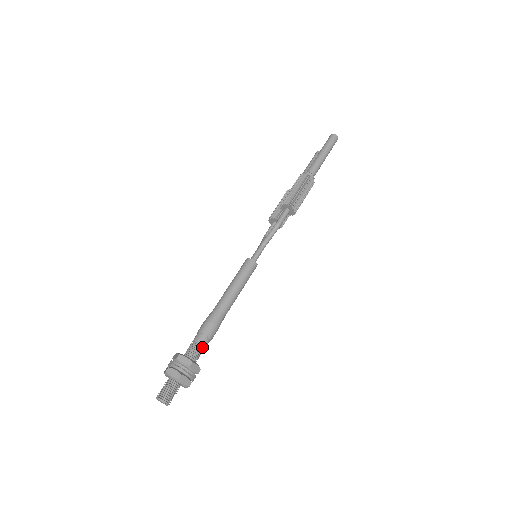
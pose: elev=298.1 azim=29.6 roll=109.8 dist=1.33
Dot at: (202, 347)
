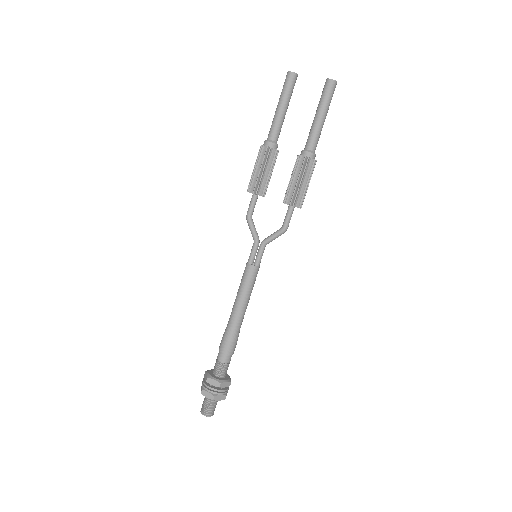
Dot at: (228, 361)
